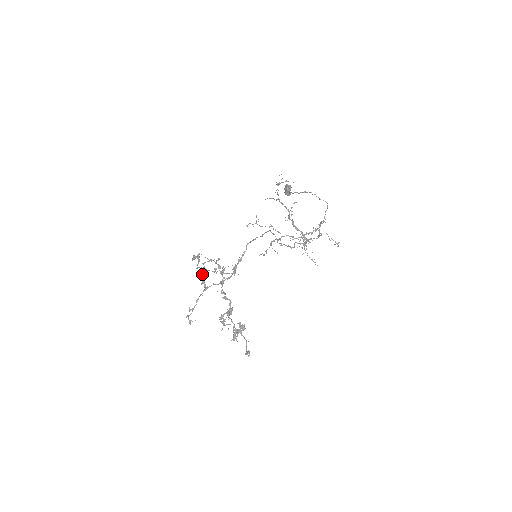
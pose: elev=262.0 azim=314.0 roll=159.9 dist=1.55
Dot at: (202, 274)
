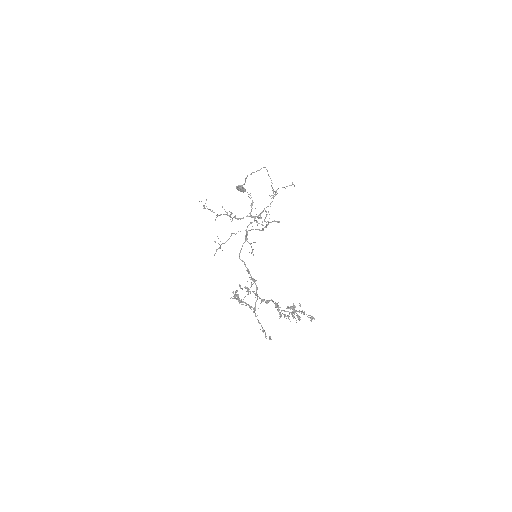
Dot at: (245, 303)
